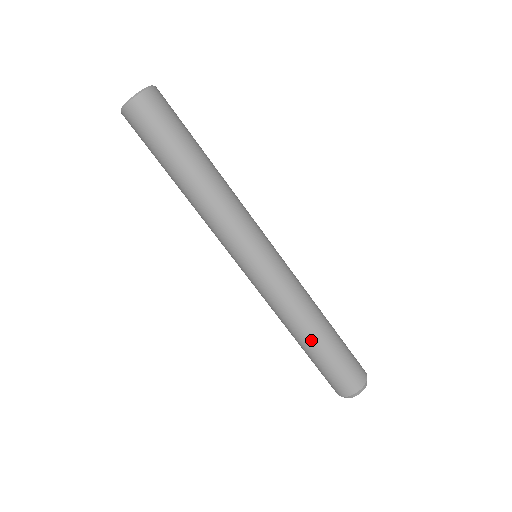
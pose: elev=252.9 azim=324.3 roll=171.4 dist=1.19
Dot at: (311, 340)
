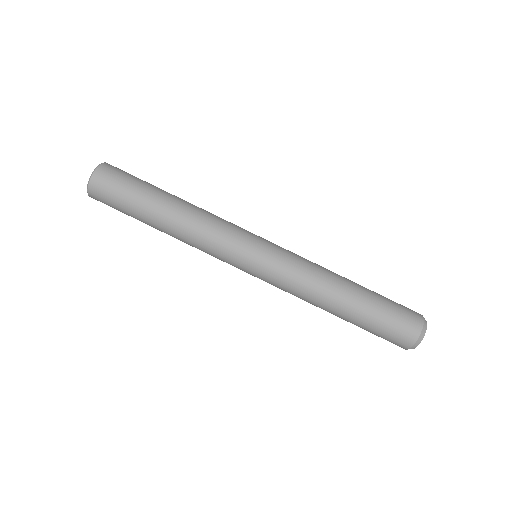
Dot at: (342, 309)
